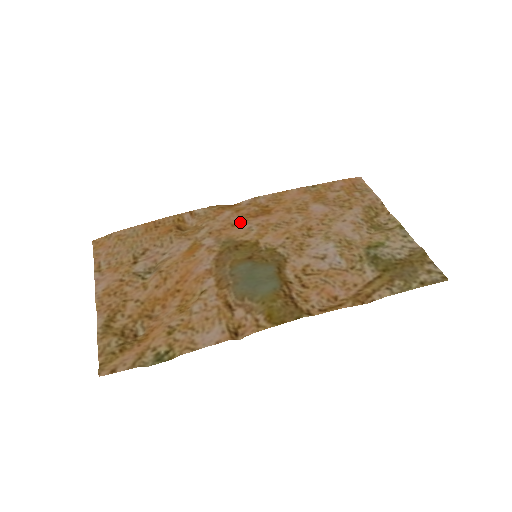
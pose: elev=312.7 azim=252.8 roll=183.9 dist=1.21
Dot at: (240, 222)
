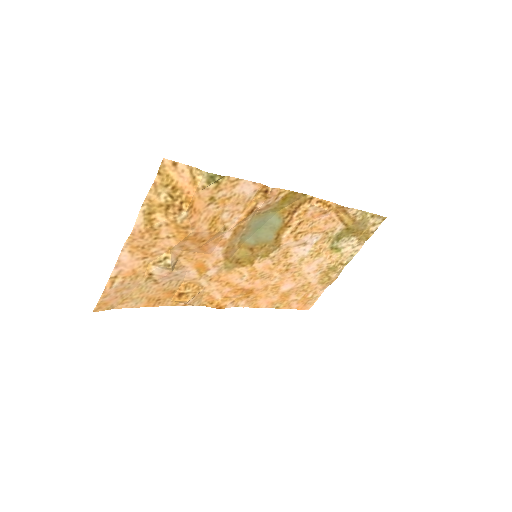
Dot at: (232, 285)
